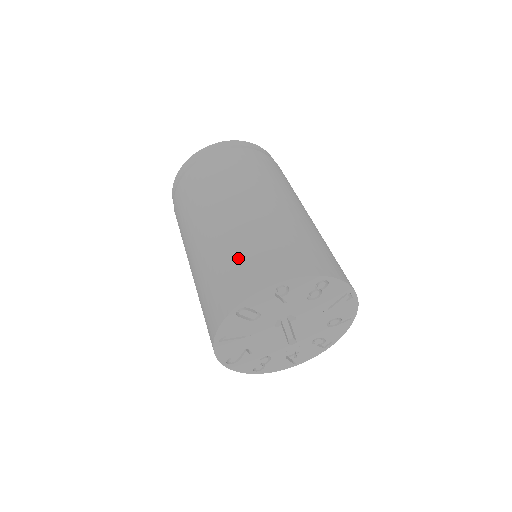
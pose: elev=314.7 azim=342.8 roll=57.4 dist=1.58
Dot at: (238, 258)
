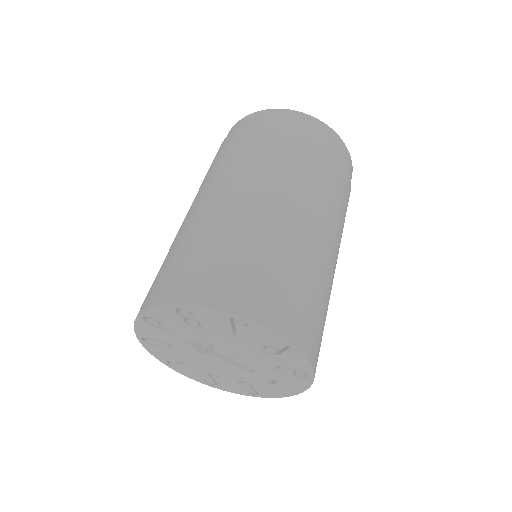
Dot at: occluded
